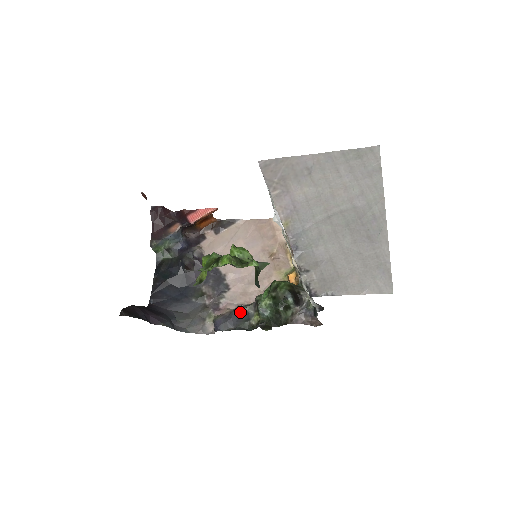
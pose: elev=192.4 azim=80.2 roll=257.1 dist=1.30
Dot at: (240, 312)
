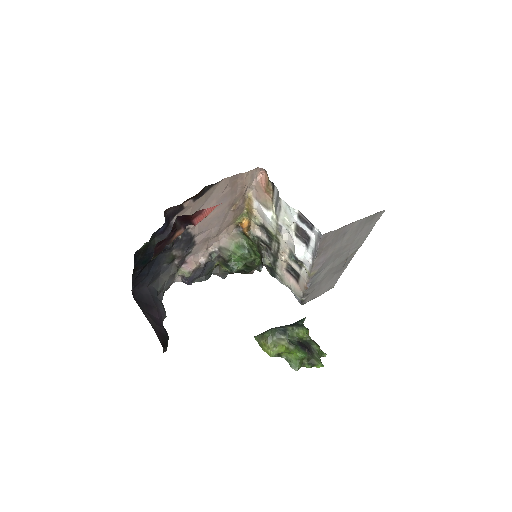
Dot at: (206, 264)
